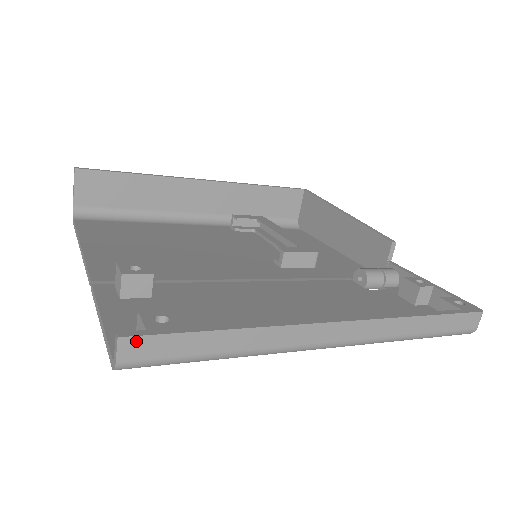
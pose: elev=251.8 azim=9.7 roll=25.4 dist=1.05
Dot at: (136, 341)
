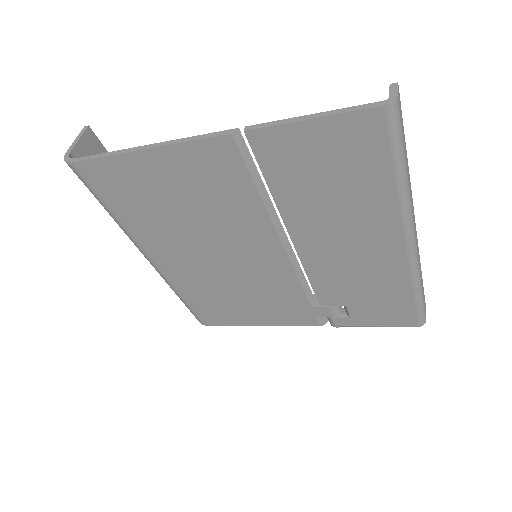
Dot at: (399, 97)
